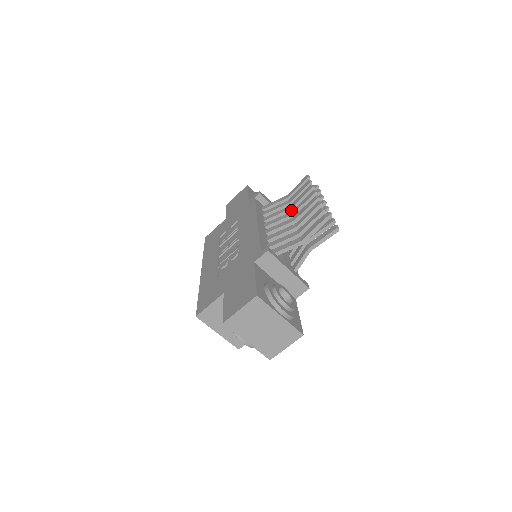
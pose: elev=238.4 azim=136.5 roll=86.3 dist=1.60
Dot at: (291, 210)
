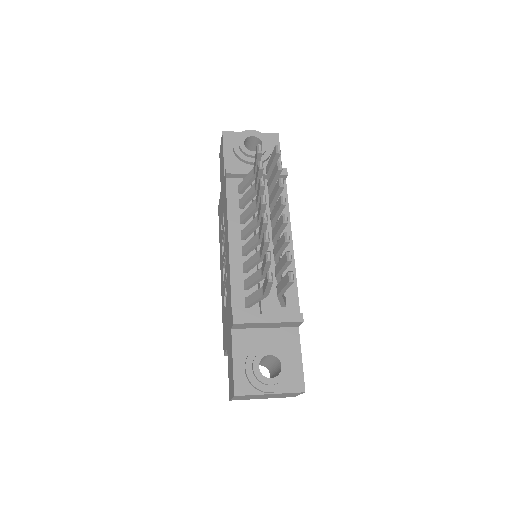
Dot at: (258, 207)
